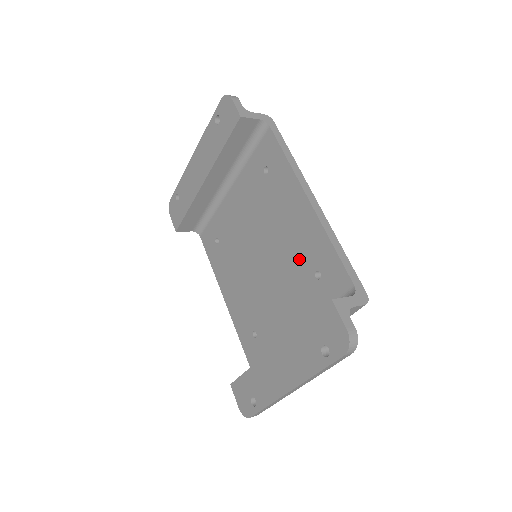
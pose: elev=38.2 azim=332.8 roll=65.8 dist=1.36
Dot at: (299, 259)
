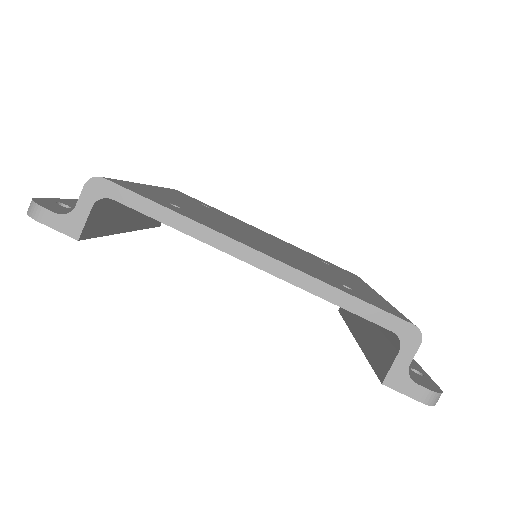
Dot at: occluded
